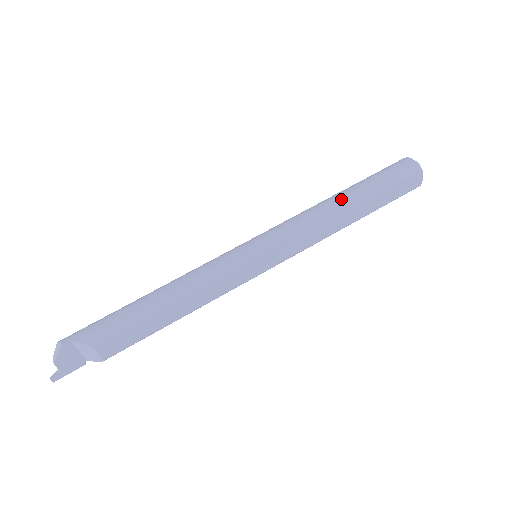
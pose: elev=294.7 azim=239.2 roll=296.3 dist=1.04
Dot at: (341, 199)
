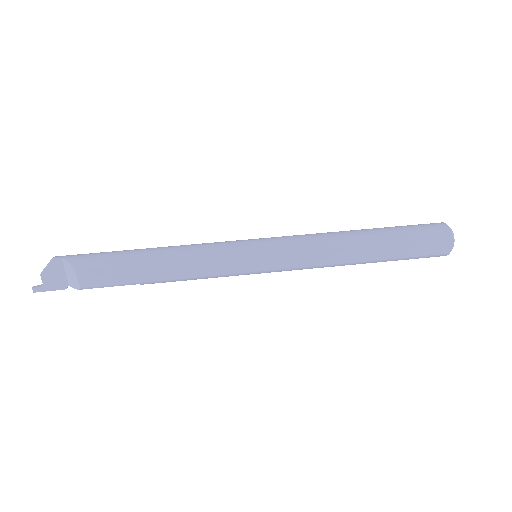
Dot at: (357, 233)
